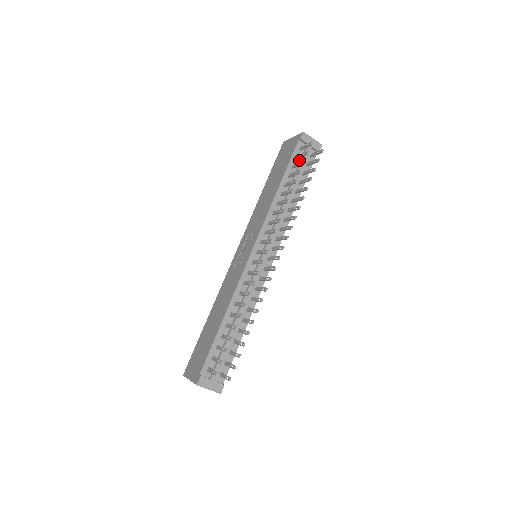
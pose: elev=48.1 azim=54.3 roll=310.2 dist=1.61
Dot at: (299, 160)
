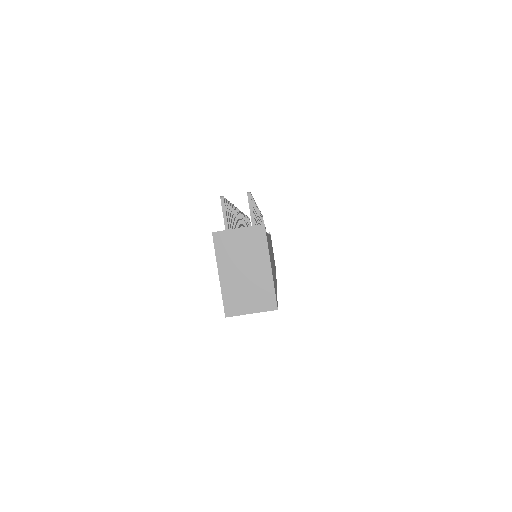
Dot at: occluded
